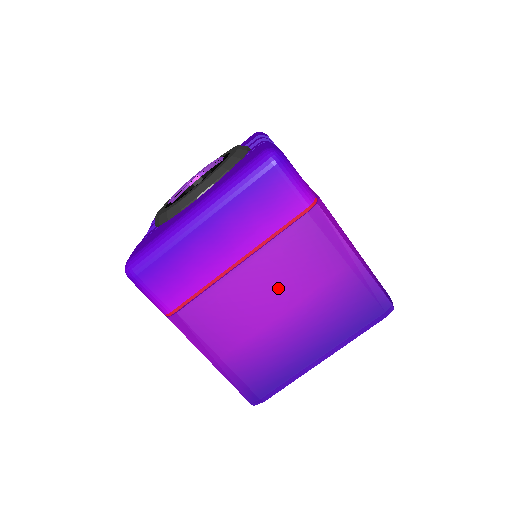
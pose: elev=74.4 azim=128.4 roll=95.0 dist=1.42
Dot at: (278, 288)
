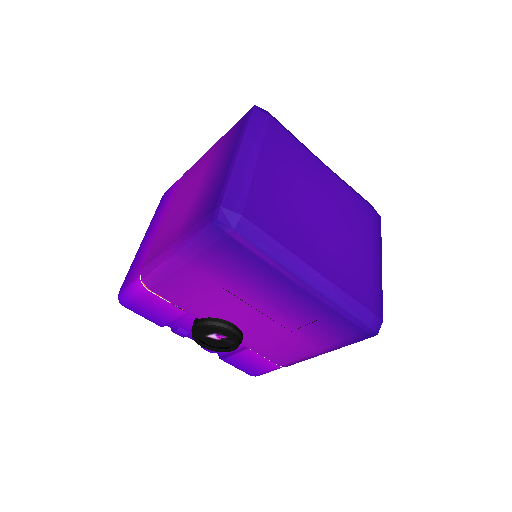
Dot at: (187, 192)
